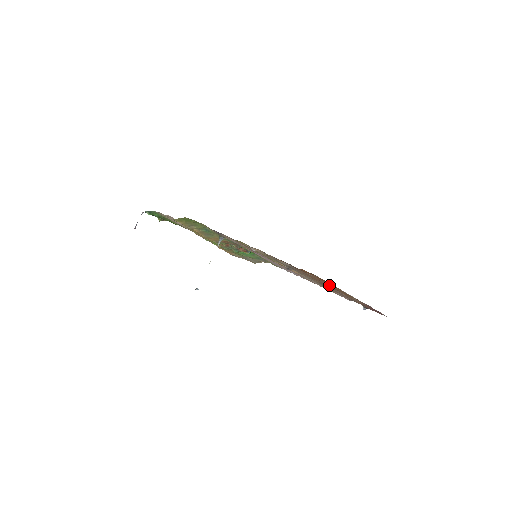
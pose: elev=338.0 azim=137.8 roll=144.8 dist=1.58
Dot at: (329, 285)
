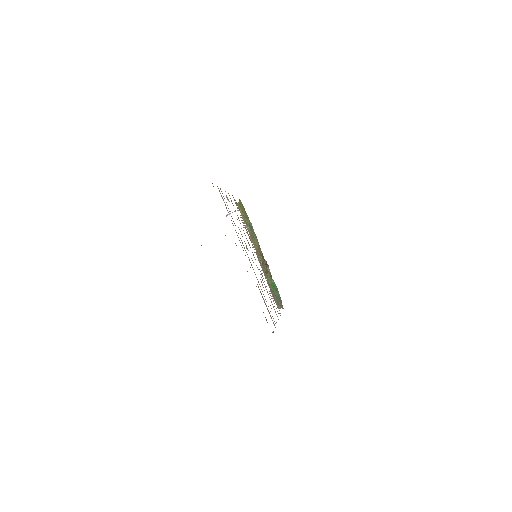
Dot at: occluded
